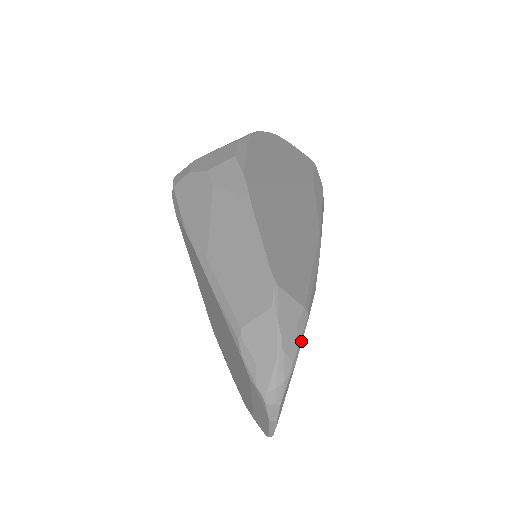
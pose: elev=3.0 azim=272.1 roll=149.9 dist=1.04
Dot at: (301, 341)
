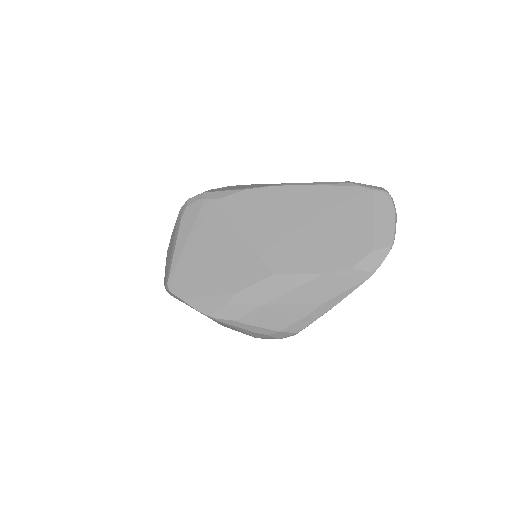
Dot at: occluded
